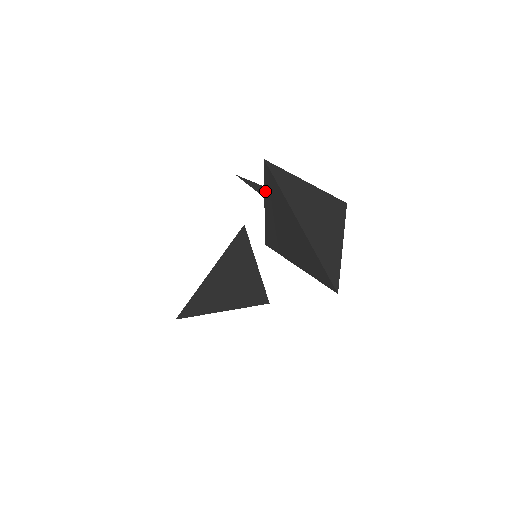
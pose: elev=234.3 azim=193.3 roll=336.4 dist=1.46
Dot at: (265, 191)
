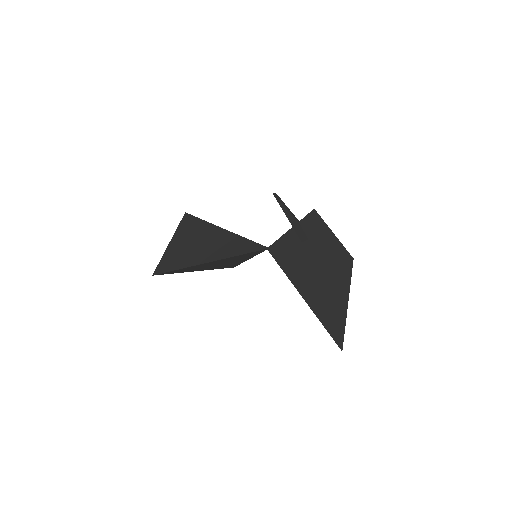
Dot at: (303, 235)
